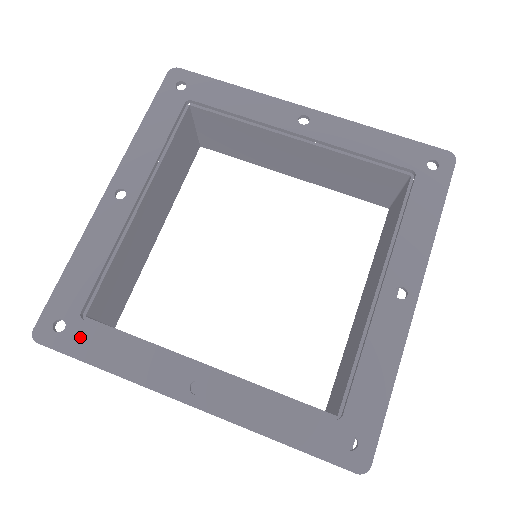
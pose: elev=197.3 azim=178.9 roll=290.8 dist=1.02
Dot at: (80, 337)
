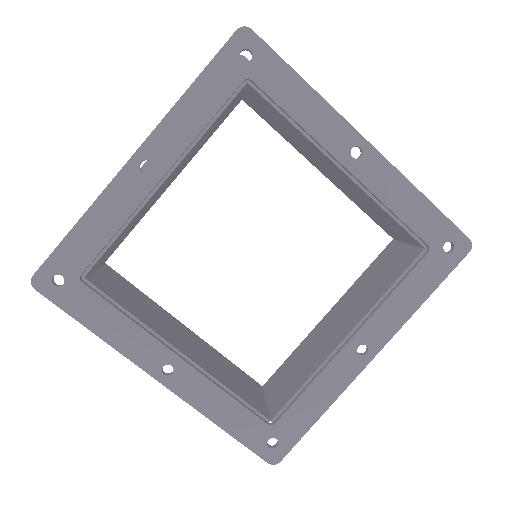
Dot at: (76, 297)
